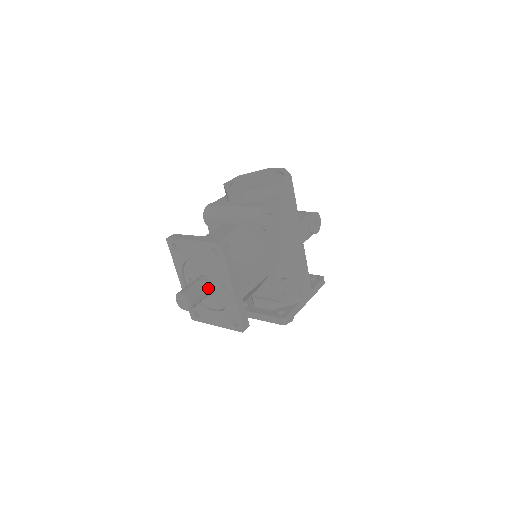
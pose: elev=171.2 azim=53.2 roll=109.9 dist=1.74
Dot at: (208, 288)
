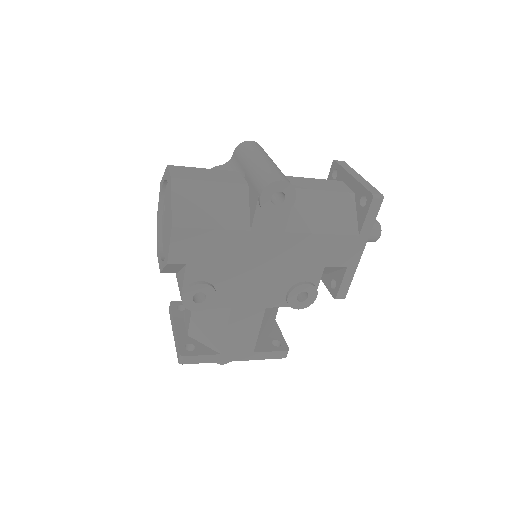
Dot at: occluded
